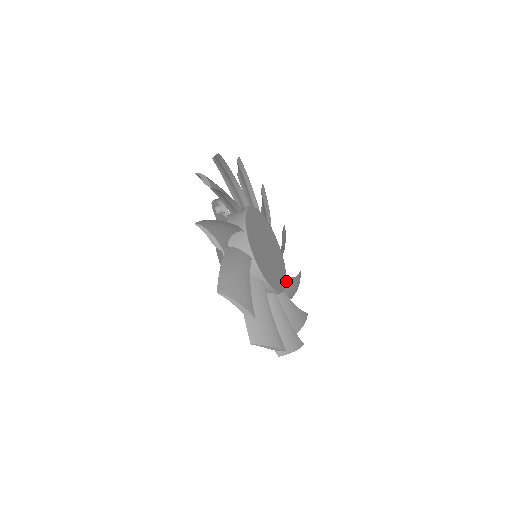
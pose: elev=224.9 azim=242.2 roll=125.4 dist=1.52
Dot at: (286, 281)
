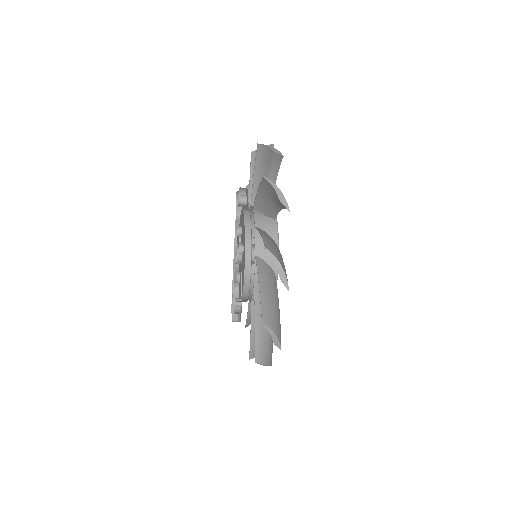
Dot at: occluded
